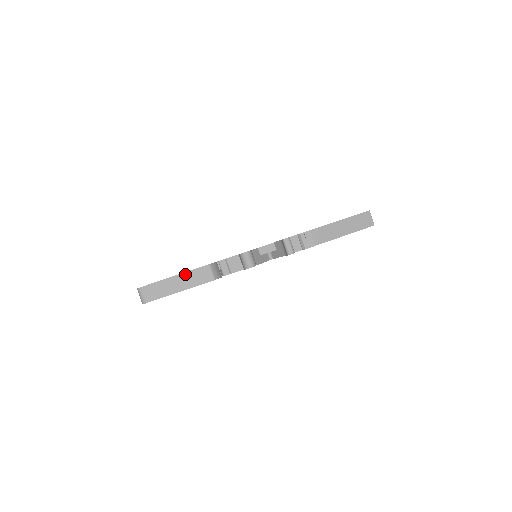
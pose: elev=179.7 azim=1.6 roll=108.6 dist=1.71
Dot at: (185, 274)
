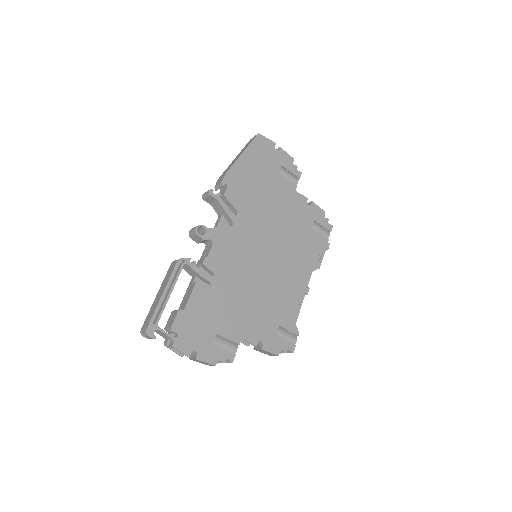
Dot at: (162, 285)
